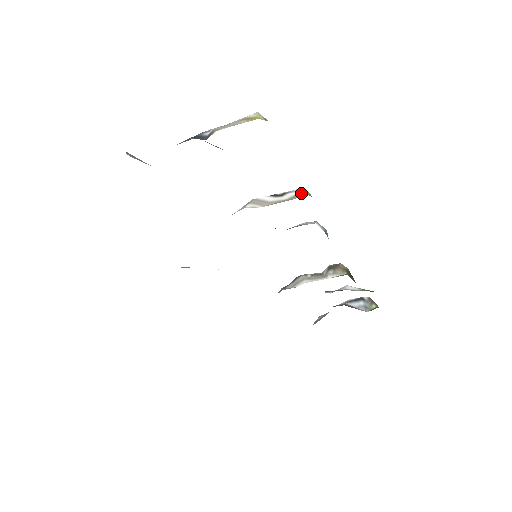
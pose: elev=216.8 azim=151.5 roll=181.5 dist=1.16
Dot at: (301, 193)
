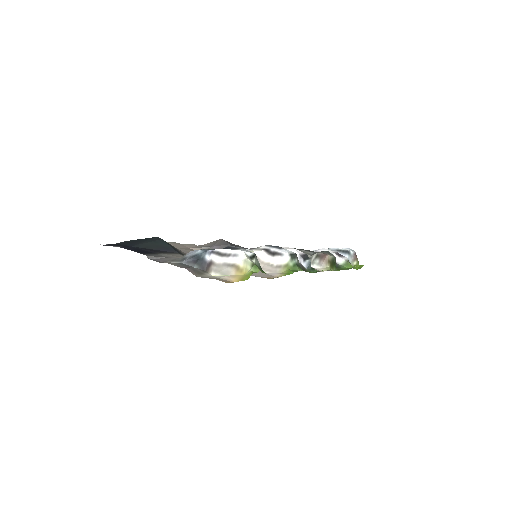
Dot at: (286, 267)
